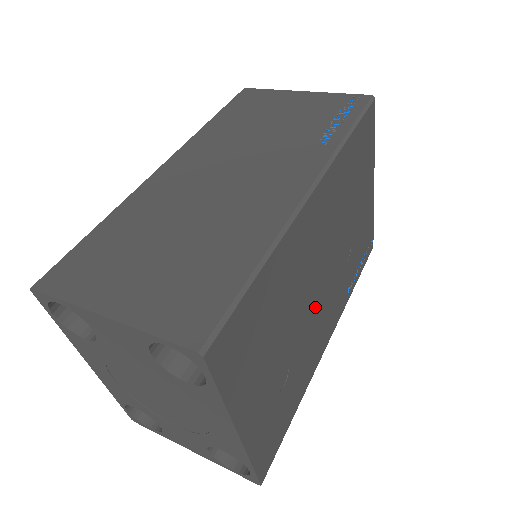
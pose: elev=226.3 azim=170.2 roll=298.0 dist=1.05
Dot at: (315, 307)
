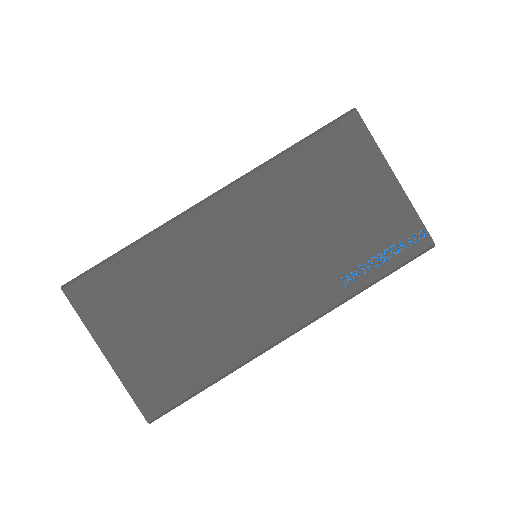
Dot at: occluded
